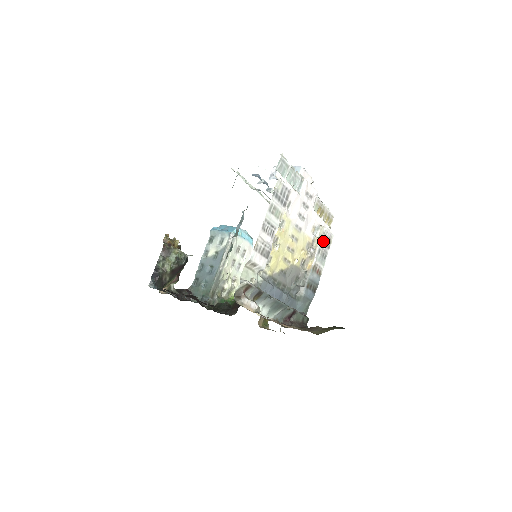
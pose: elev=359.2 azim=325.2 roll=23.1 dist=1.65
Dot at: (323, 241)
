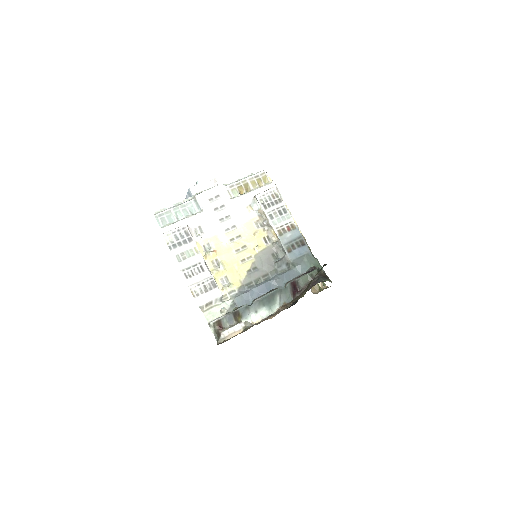
Dot at: (267, 206)
